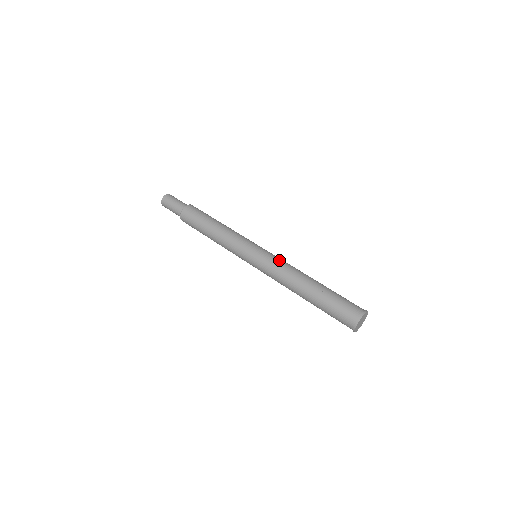
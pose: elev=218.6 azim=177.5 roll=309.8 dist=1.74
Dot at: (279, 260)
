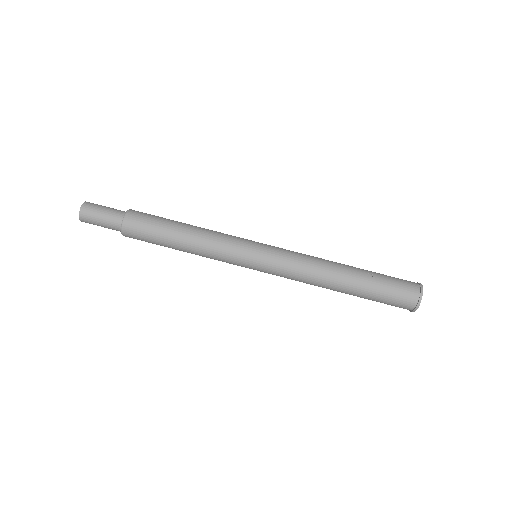
Dot at: (294, 252)
